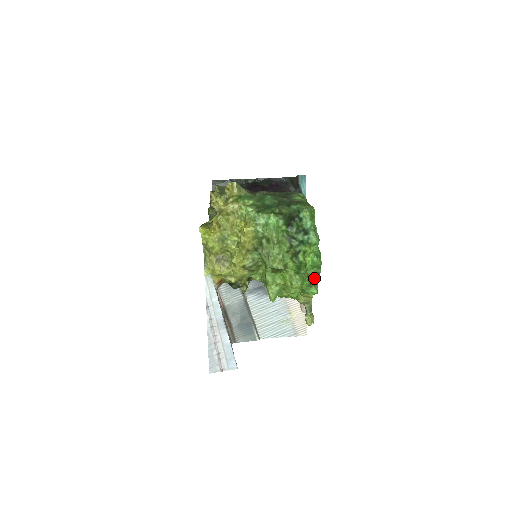
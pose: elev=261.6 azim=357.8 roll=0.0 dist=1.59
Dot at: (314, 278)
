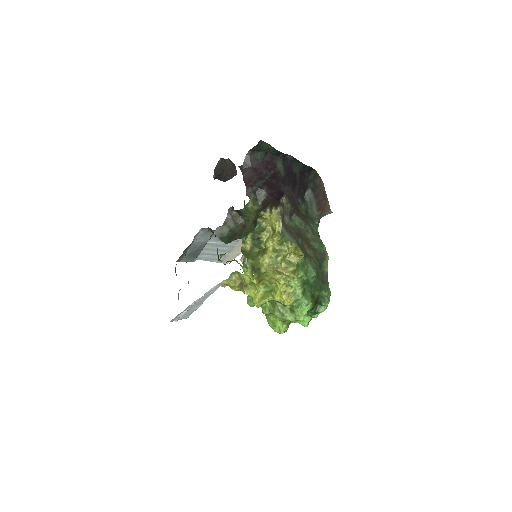
Dot at: occluded
